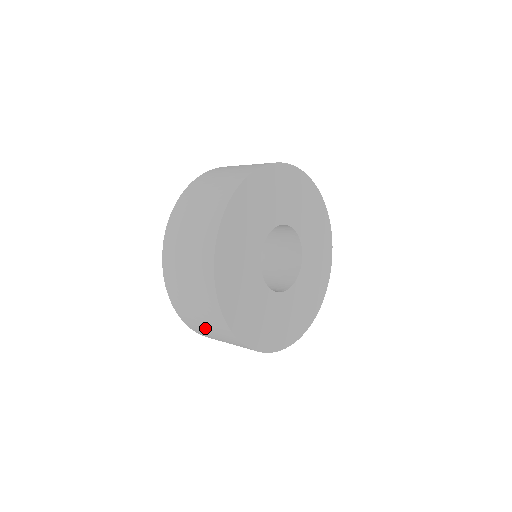
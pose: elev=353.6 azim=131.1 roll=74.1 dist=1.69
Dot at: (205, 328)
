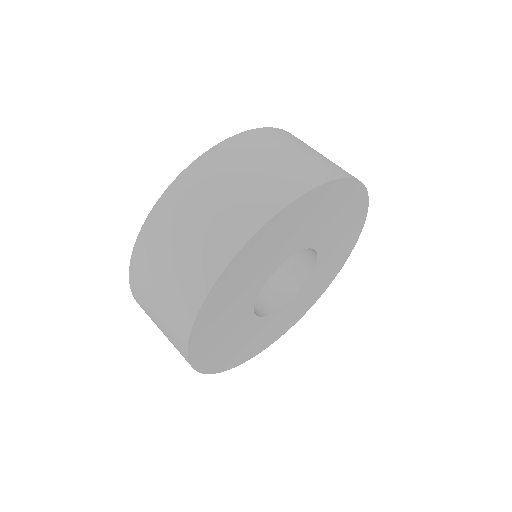
Dot at: occluded
